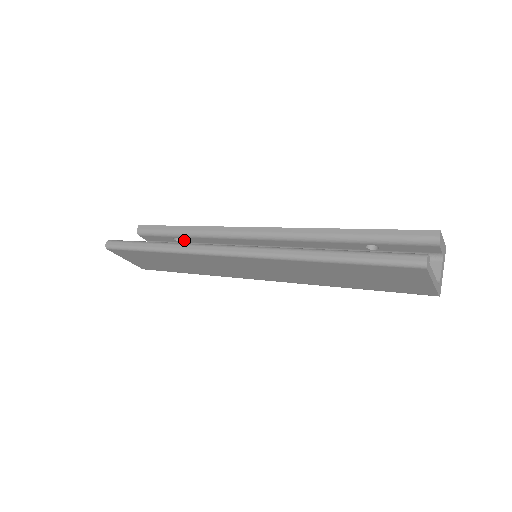
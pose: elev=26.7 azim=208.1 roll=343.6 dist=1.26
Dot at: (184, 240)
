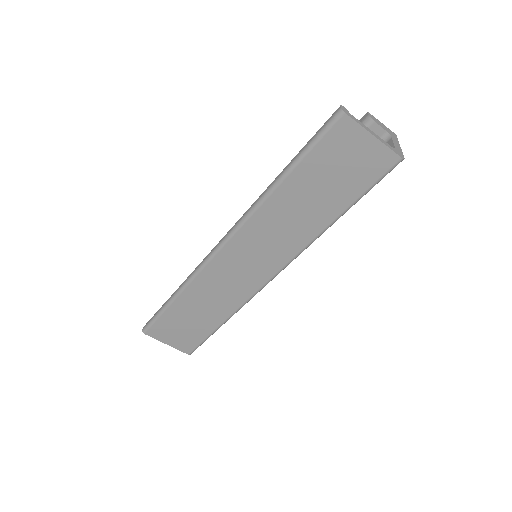
Dot at: occluded
